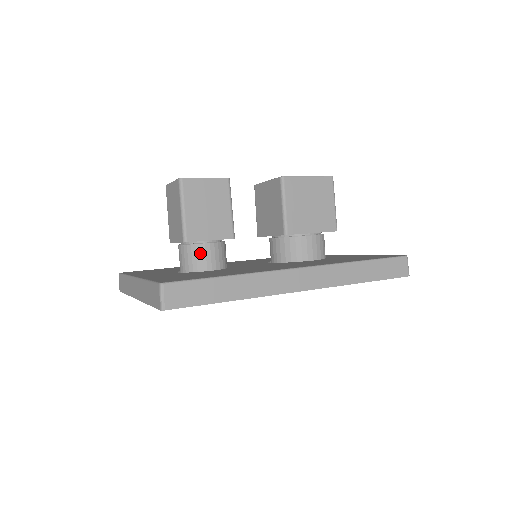
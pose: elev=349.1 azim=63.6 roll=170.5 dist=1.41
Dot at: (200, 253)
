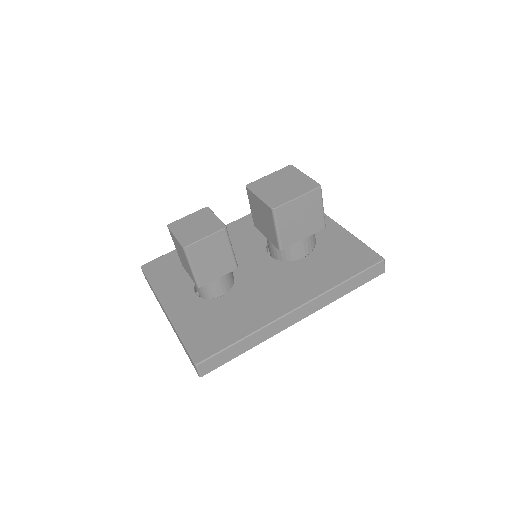
Dot at: (212, 286)
